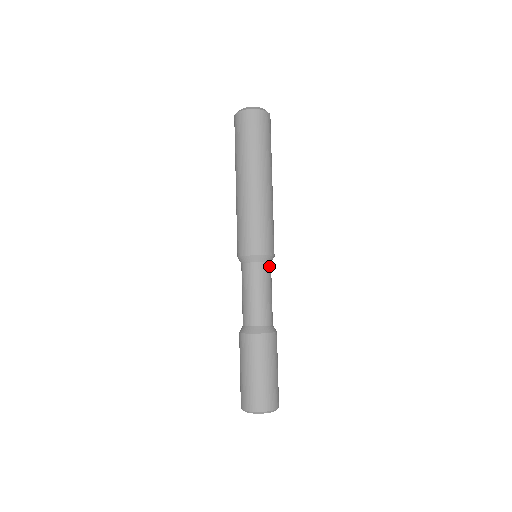
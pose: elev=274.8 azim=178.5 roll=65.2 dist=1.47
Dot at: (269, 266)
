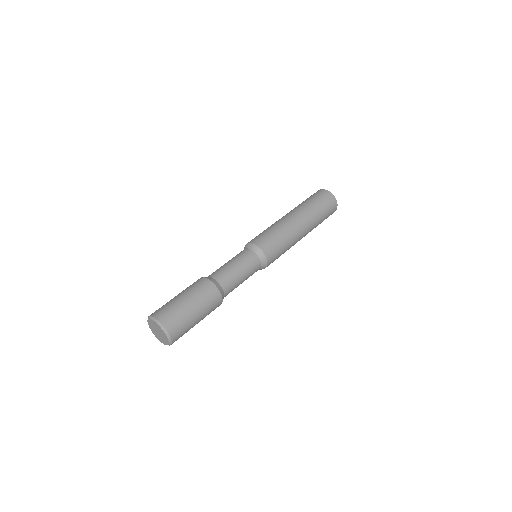
Dot at: (259, 265)
